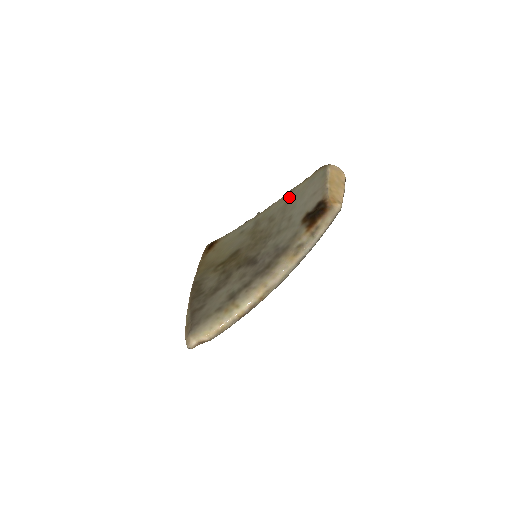
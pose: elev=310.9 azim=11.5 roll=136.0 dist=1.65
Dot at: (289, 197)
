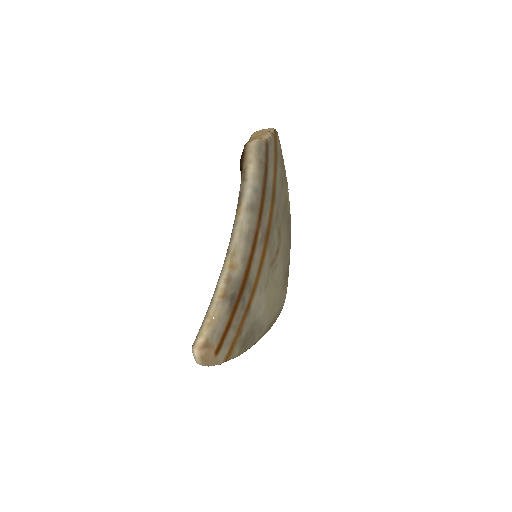
Dot at: occluded
